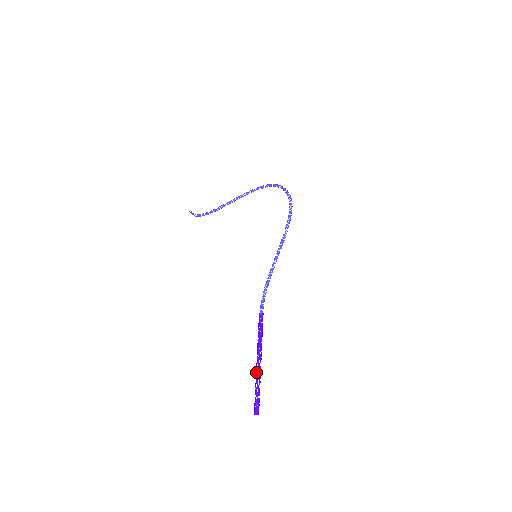
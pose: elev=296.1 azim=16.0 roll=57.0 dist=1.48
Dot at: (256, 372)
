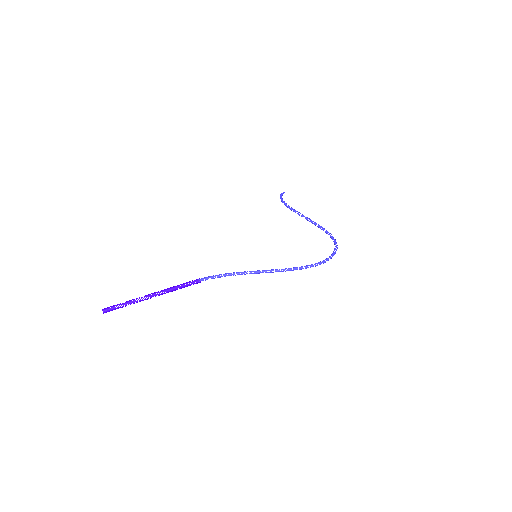
Dot at: occluded
